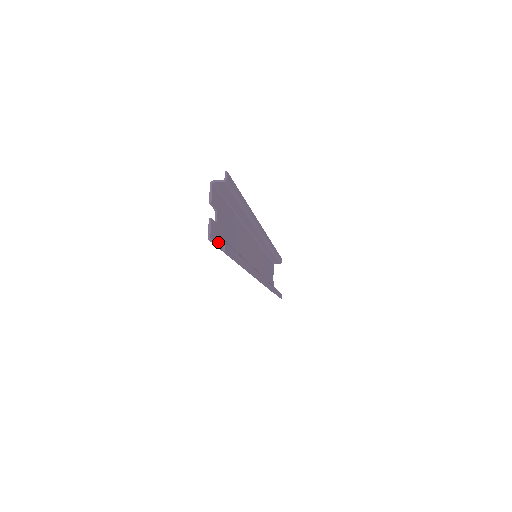
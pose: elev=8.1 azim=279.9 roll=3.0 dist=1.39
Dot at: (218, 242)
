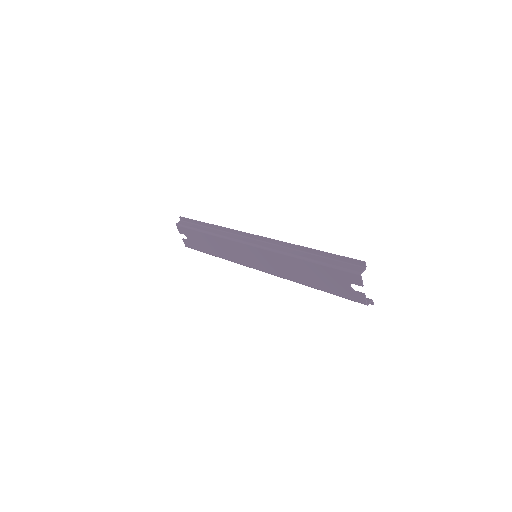
Dot at: (368, 302)
